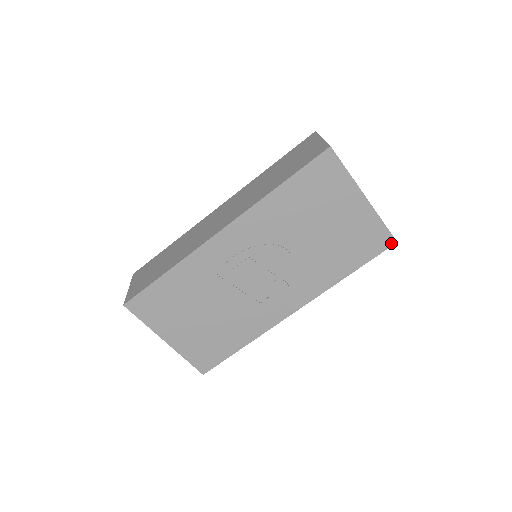
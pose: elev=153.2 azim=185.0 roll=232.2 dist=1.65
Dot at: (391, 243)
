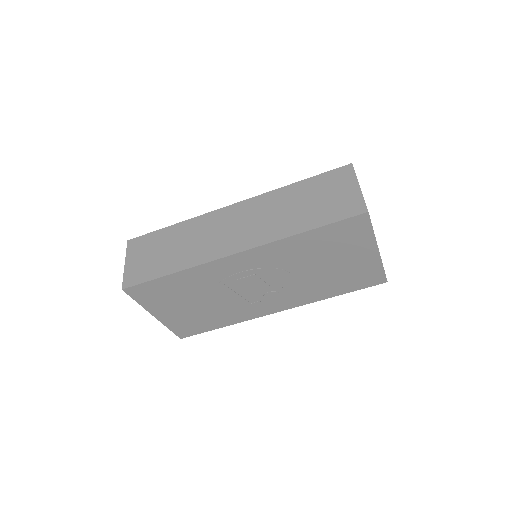
Dot at: (382, 282)
